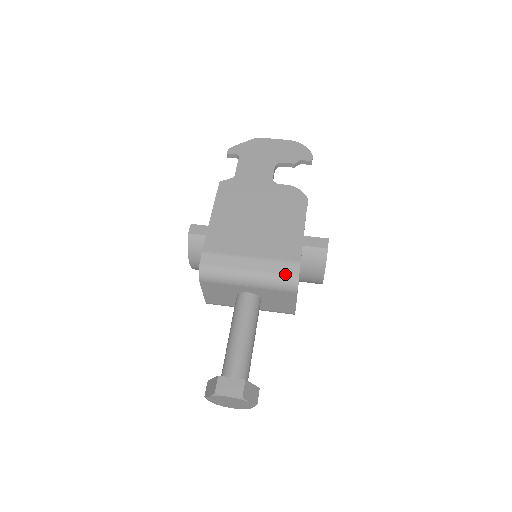
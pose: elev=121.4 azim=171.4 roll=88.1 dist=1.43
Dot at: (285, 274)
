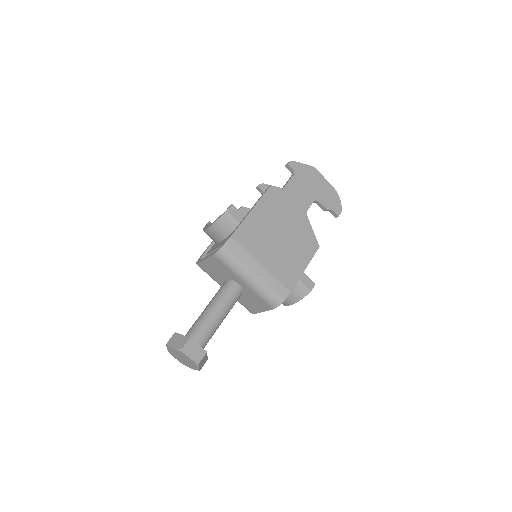
Dot at: (276, 293)
